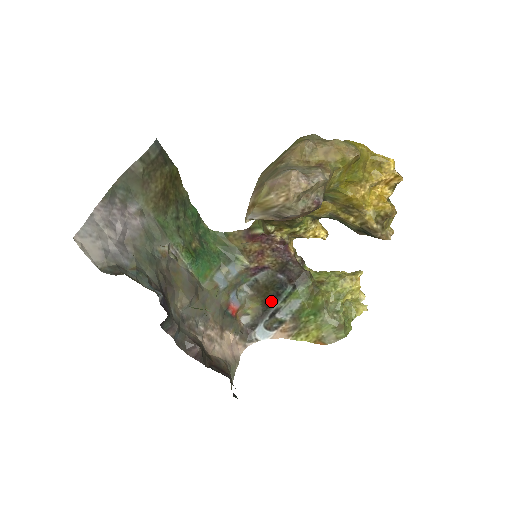
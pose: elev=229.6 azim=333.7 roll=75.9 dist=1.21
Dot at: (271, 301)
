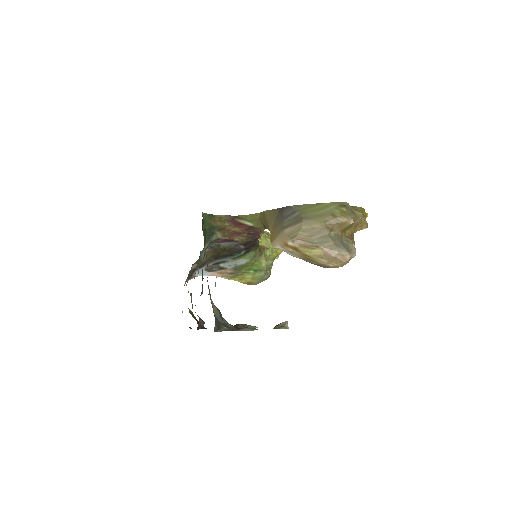
Dot at: (222, 257)
